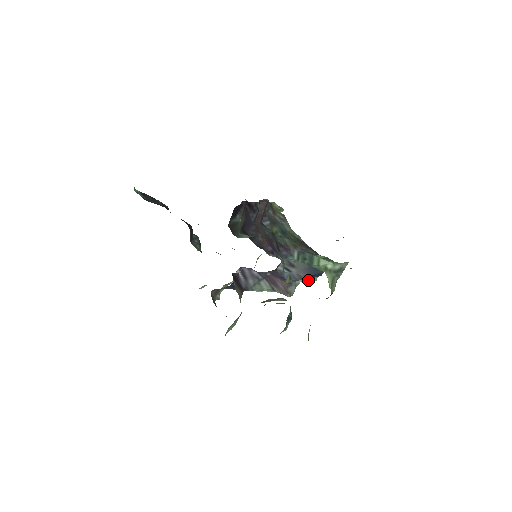
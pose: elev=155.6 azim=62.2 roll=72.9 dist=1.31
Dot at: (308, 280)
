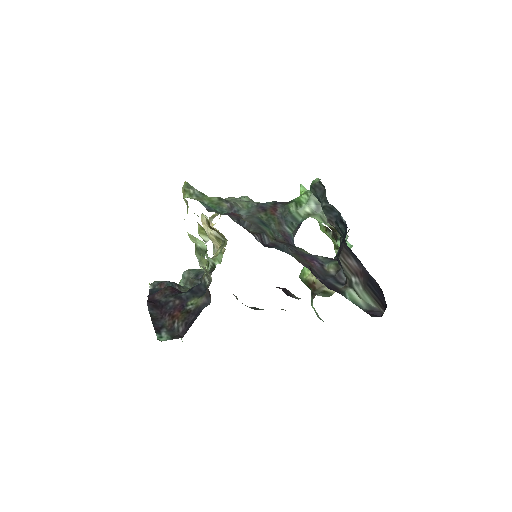
Dot at: occluded
